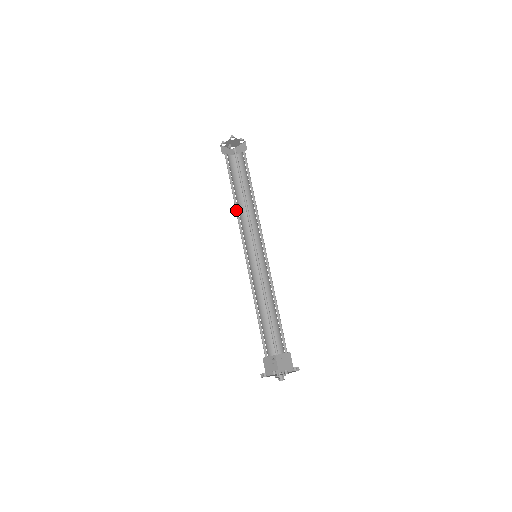
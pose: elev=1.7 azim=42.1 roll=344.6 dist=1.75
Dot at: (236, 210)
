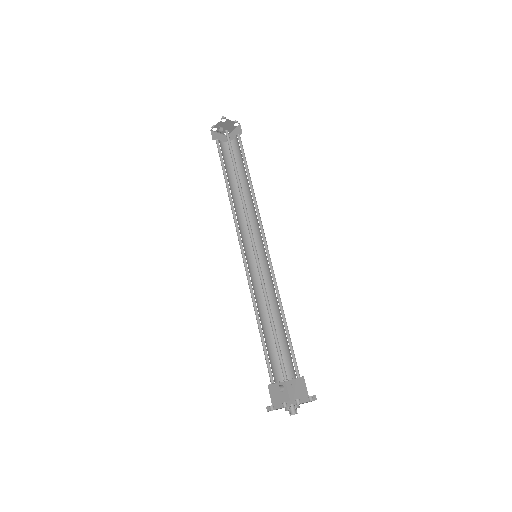
Dot at: (230, 203)
